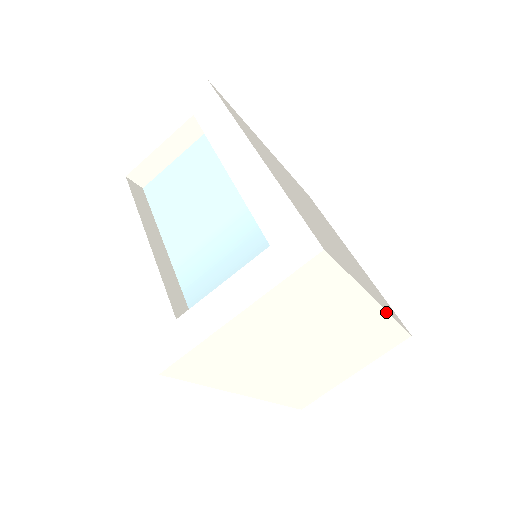
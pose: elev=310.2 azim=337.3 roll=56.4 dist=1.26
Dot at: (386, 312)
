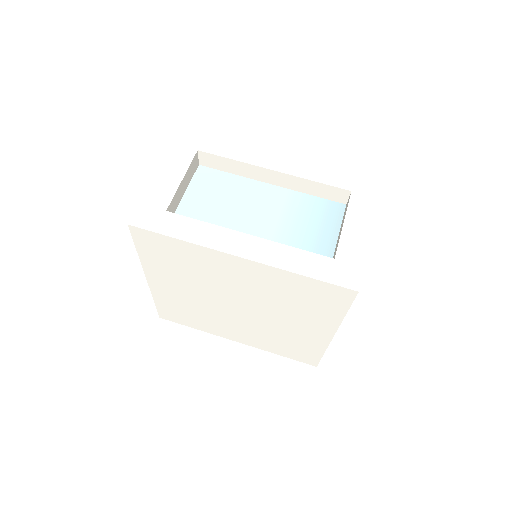
Dot at: occluded
